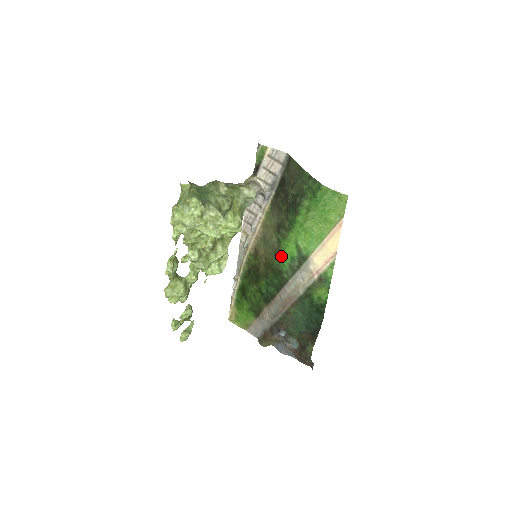
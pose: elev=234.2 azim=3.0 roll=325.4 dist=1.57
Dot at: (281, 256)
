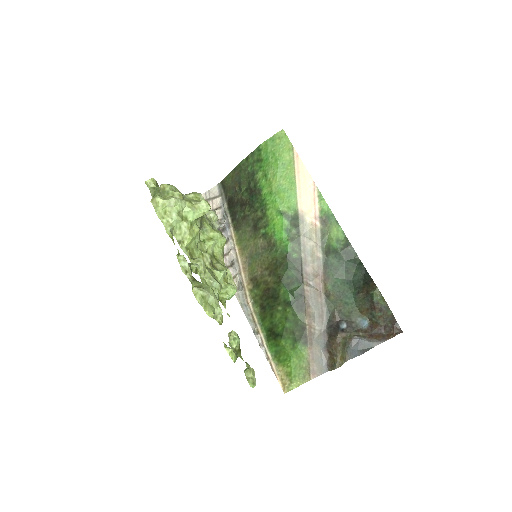
Dot at: (277, 242)
